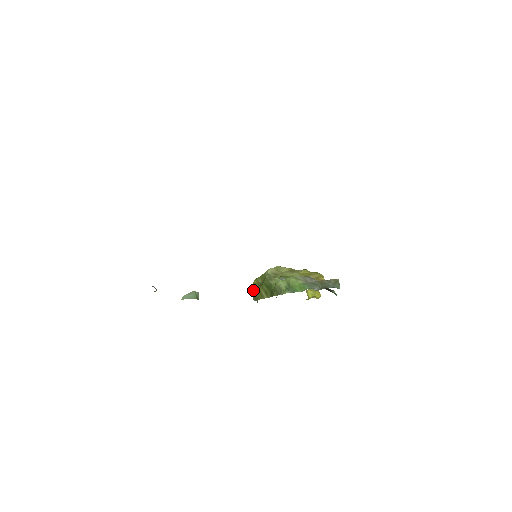
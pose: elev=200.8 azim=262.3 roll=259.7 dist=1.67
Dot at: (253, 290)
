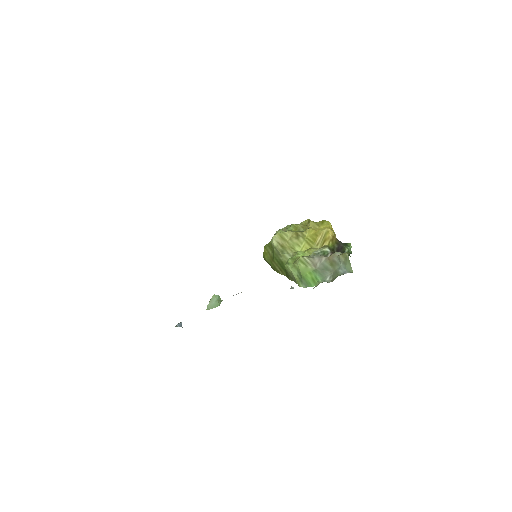
Dot at: (267, 261)
